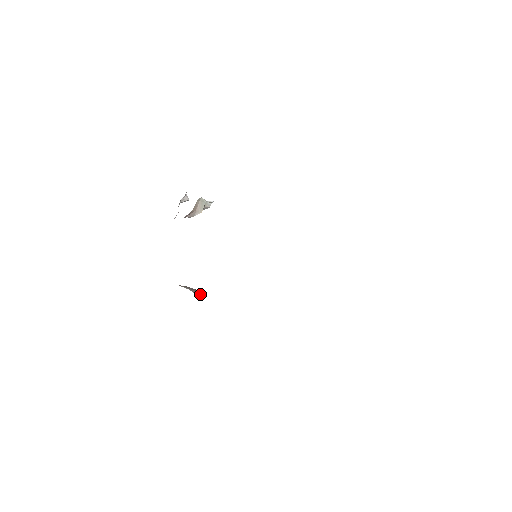
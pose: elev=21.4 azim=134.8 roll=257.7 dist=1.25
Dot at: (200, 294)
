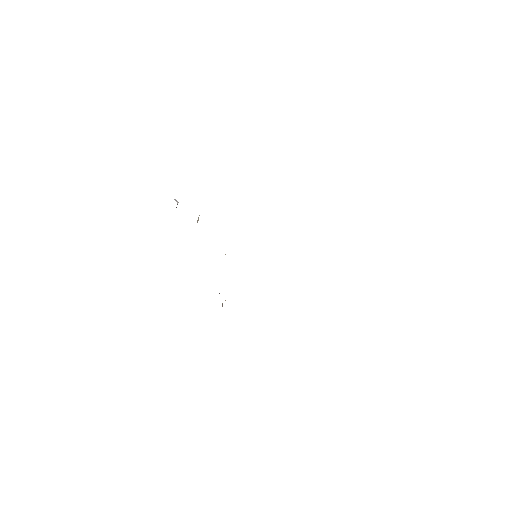
Dot at: occluded
